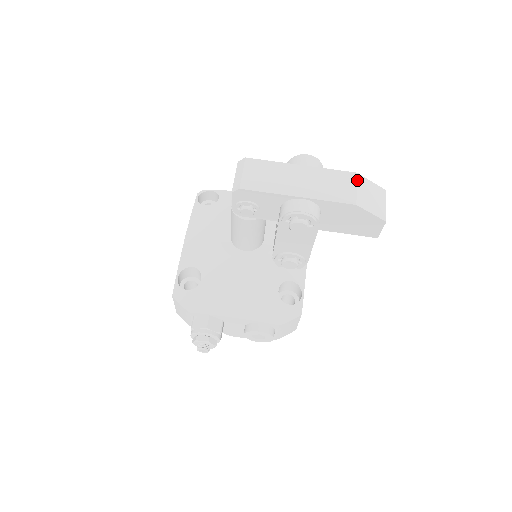
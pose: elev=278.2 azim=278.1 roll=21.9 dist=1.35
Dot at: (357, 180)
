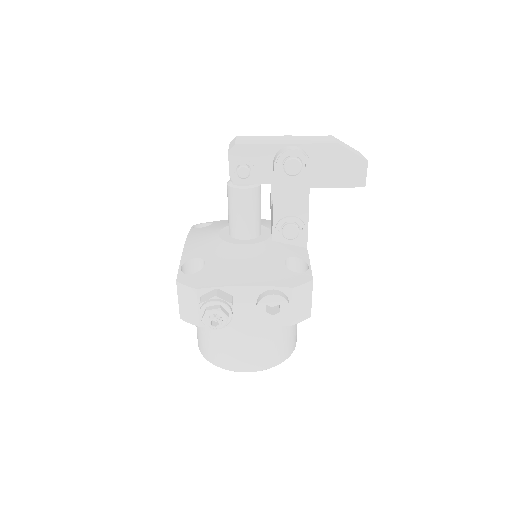
Dot at: (333, 137)
